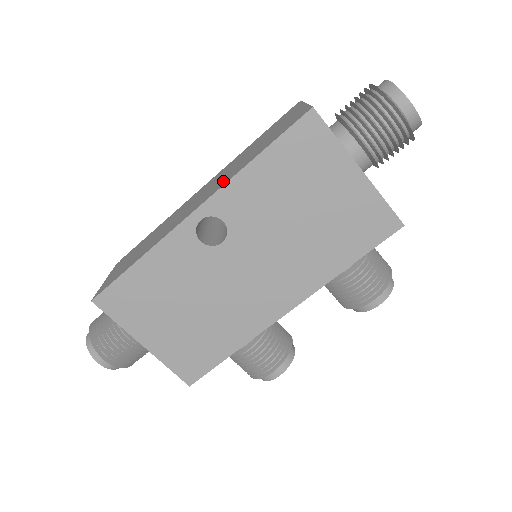
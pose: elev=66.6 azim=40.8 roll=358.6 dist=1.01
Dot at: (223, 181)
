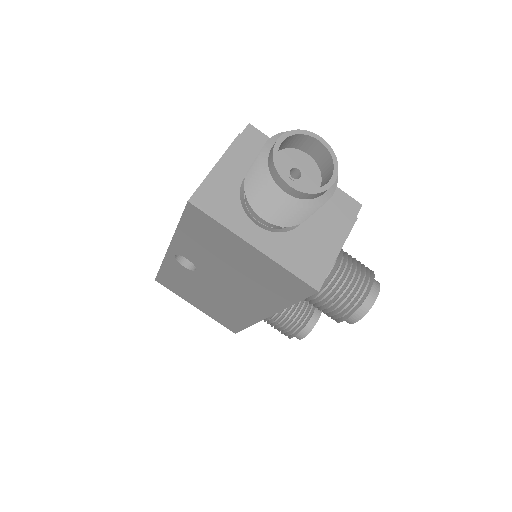
Dot at: occluded
